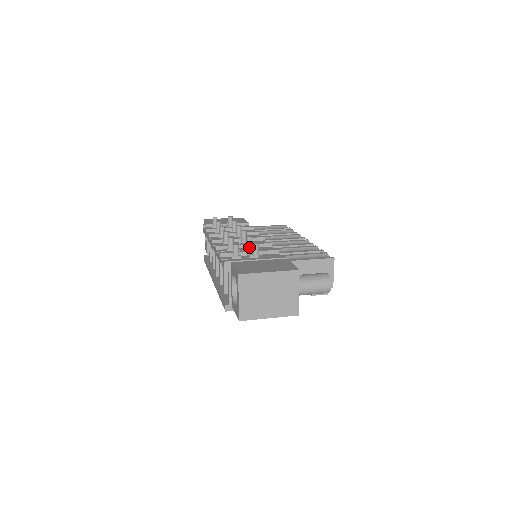
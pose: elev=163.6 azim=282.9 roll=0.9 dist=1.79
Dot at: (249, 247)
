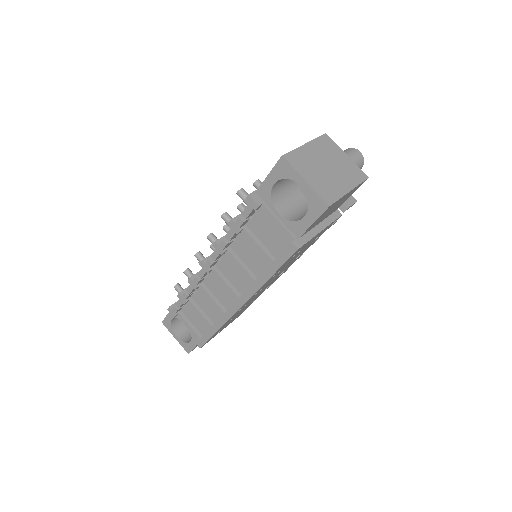
Dot at: occluded
